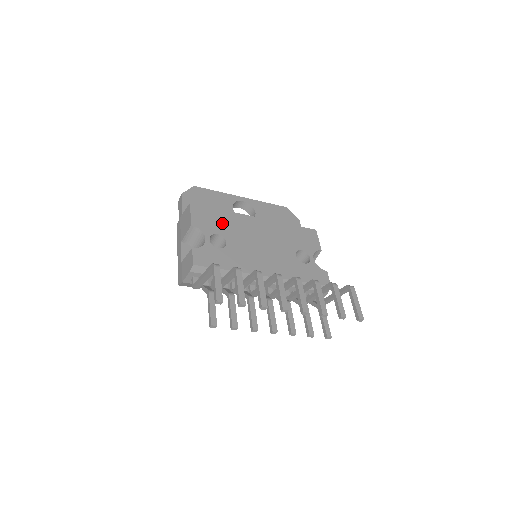
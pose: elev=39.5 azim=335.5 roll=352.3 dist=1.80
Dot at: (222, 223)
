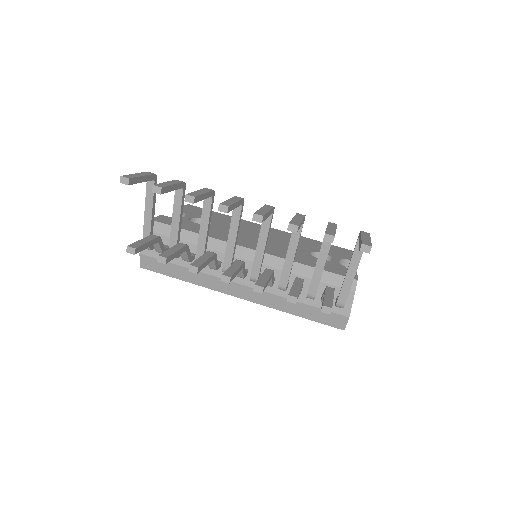
Dot at: (217, 218)
